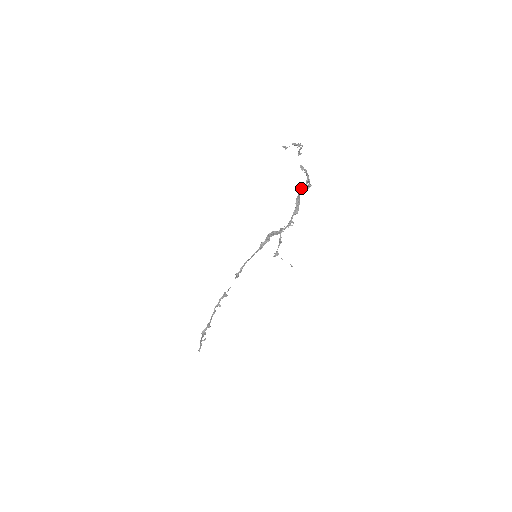
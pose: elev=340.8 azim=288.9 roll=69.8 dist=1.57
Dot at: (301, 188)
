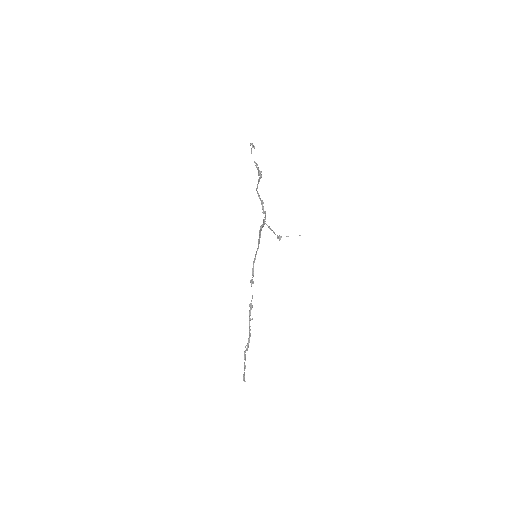
Dot at: occluded
